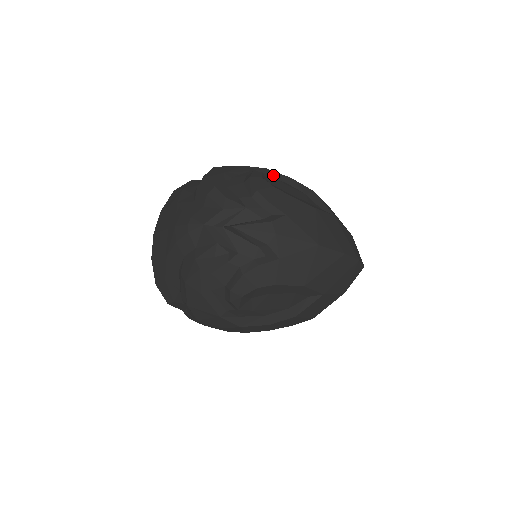
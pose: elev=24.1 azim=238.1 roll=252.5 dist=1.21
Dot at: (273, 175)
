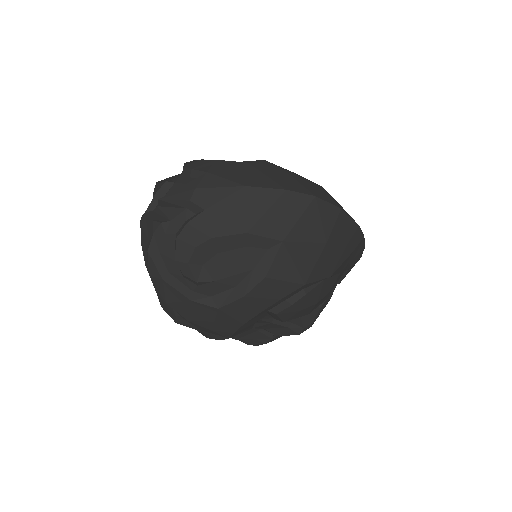
Dot at: occluded
